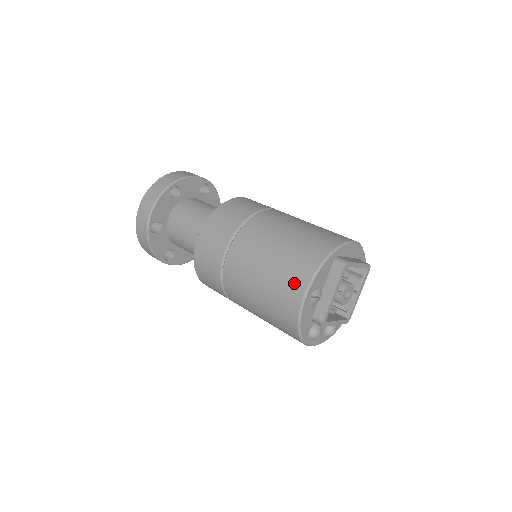
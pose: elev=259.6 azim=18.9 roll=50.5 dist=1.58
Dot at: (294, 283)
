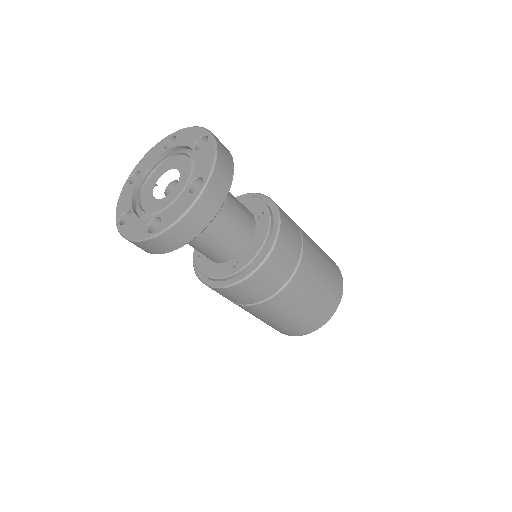
Dot at: (313, 326)
